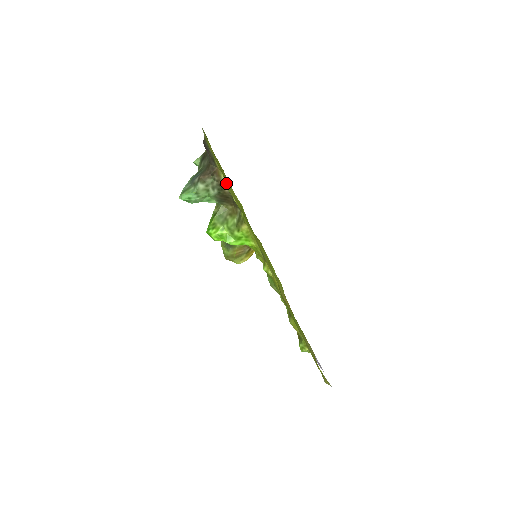
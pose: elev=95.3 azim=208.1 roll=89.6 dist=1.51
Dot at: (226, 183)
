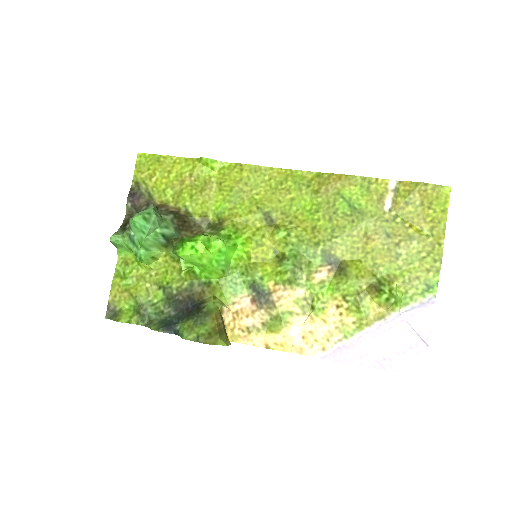
Dot at: (181, 198)
